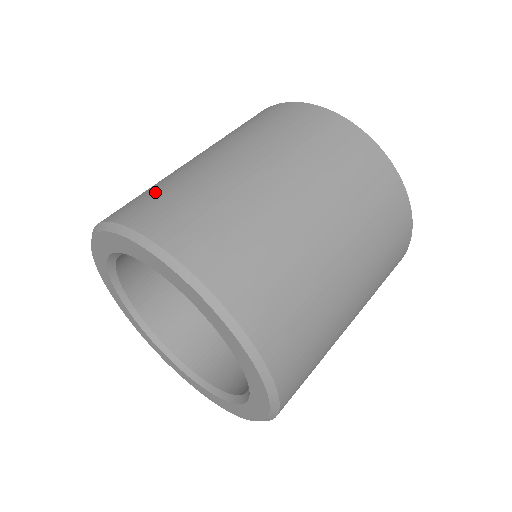
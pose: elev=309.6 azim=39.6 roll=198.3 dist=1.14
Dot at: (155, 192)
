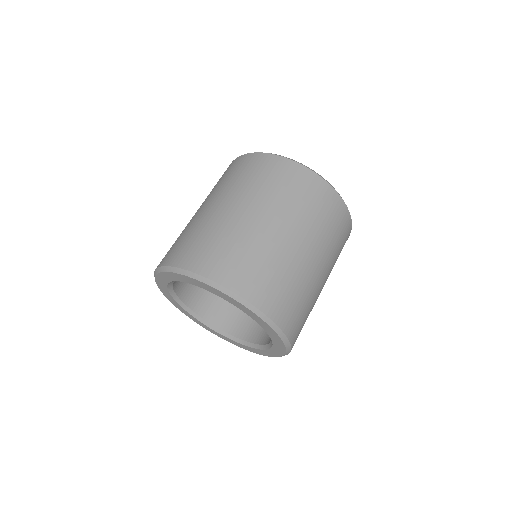
Dot at: occluded
